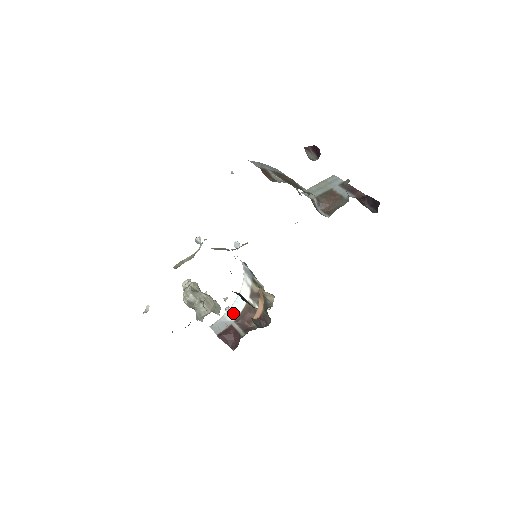
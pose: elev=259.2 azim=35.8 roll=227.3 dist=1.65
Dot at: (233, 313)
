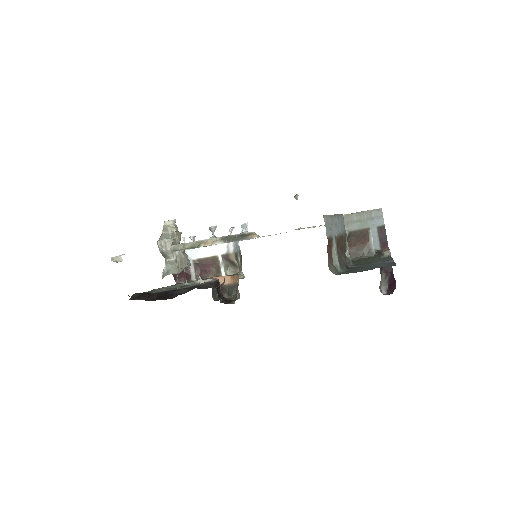
Dot at: (196, 252)
